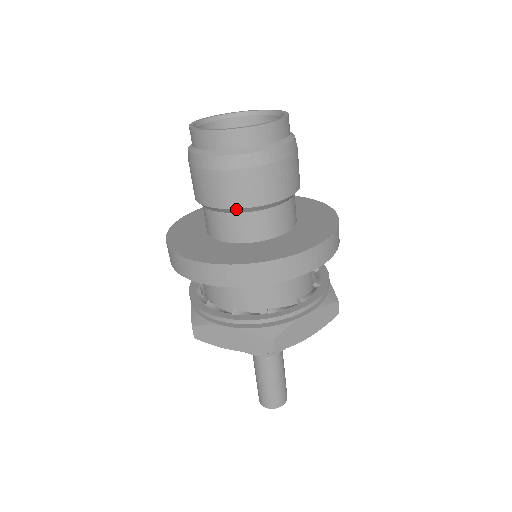
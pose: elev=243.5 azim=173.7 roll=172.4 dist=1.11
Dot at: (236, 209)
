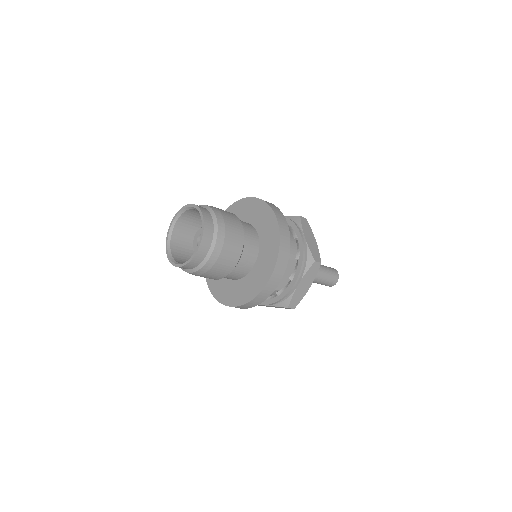
Dot at: occluded
